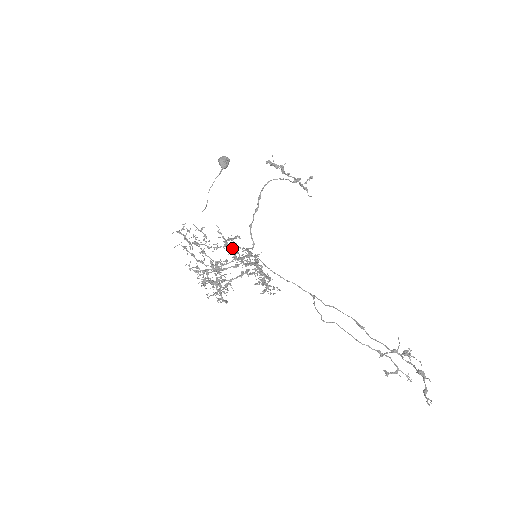
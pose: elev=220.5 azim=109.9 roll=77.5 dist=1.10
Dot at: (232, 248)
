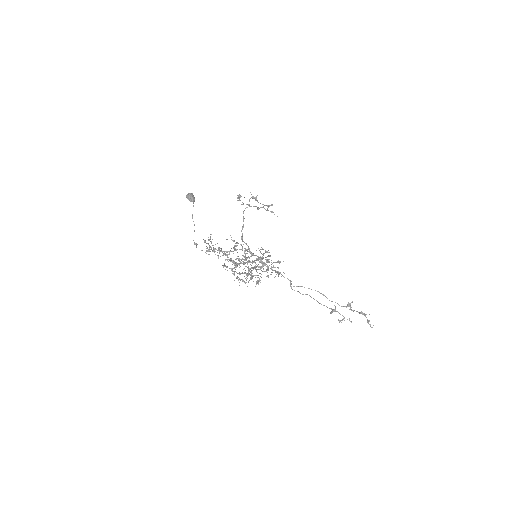
Dot at: (246, 250)
